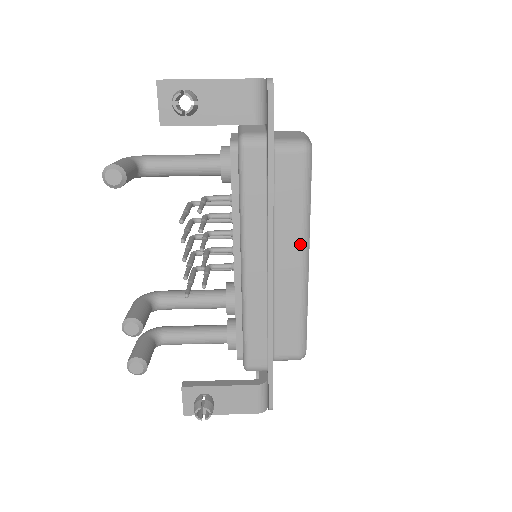
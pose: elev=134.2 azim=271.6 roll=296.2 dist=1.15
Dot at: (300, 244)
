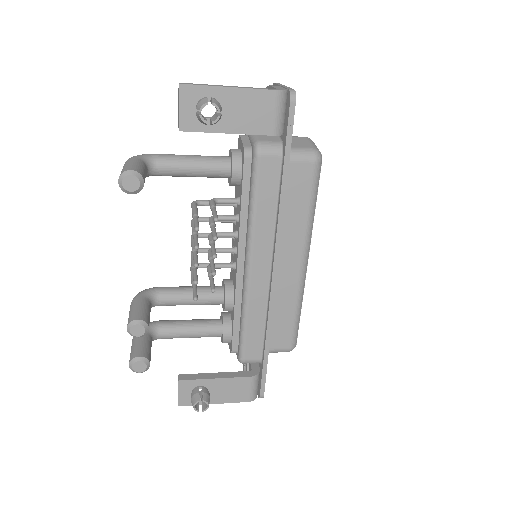
Dot at: (302, 248)
